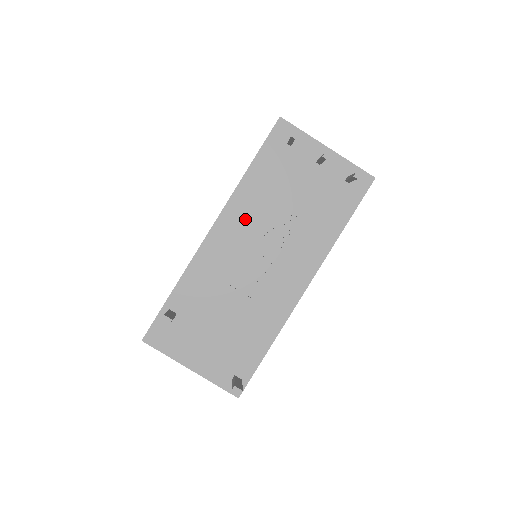
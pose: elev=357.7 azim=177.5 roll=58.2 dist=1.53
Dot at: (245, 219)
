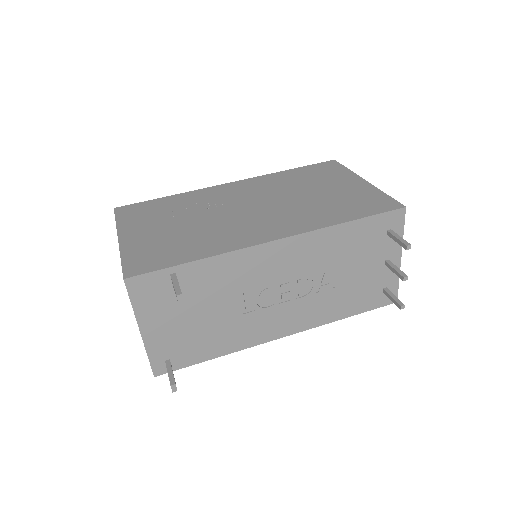
Dot at: (304, 256)
